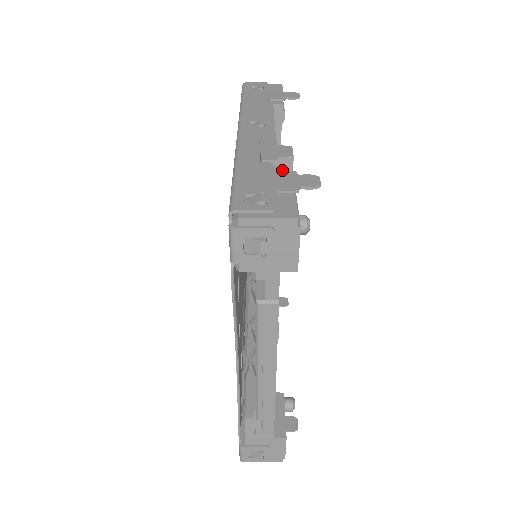
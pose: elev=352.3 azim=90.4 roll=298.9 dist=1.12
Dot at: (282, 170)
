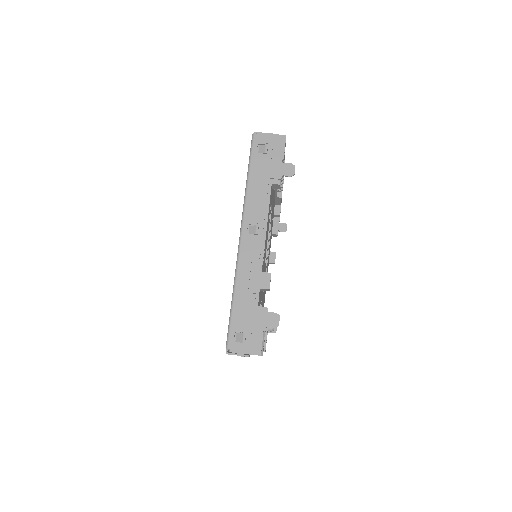
Dot at: (263, 290)
